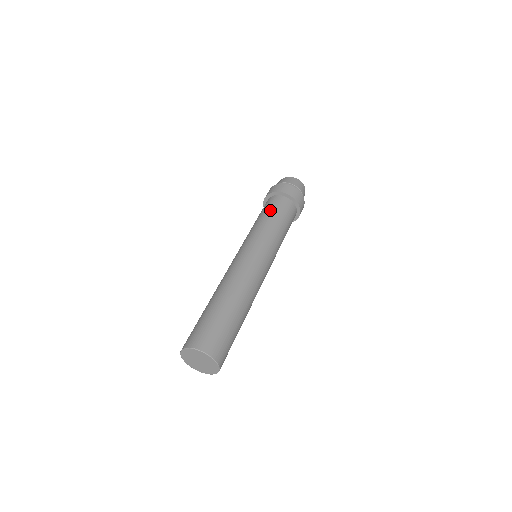
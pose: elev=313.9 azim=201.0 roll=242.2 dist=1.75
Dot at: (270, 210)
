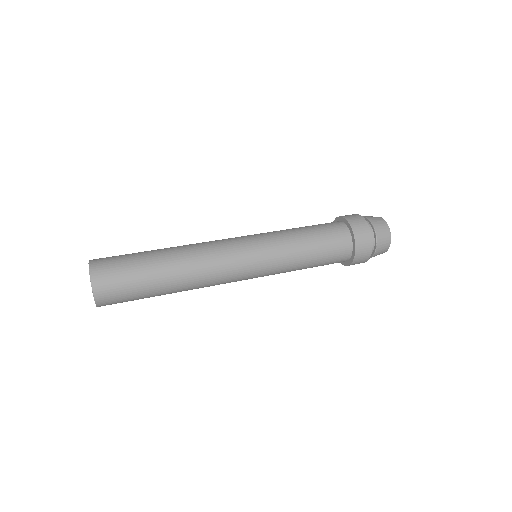
Dot at: (318, 231)
